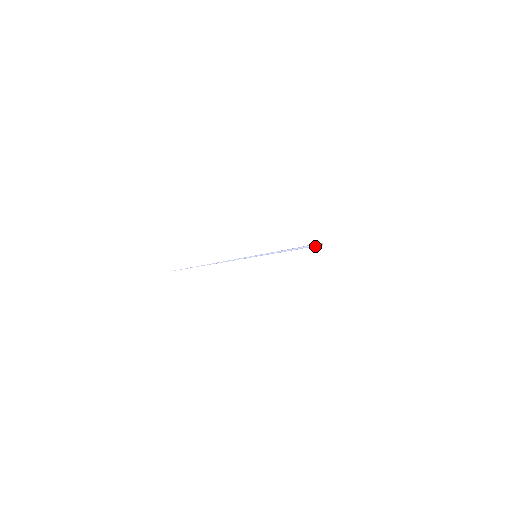
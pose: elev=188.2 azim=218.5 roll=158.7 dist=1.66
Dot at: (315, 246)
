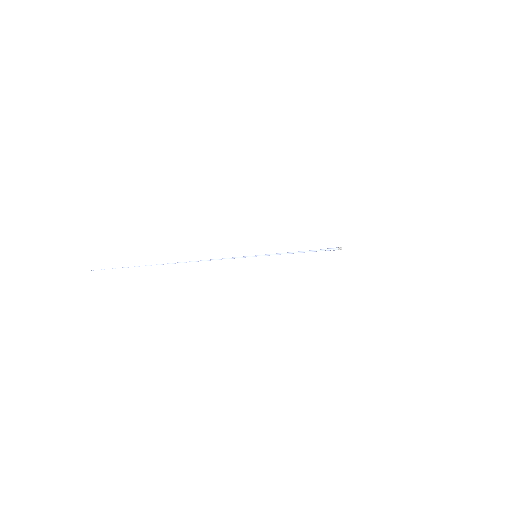
Dot at: occluded
